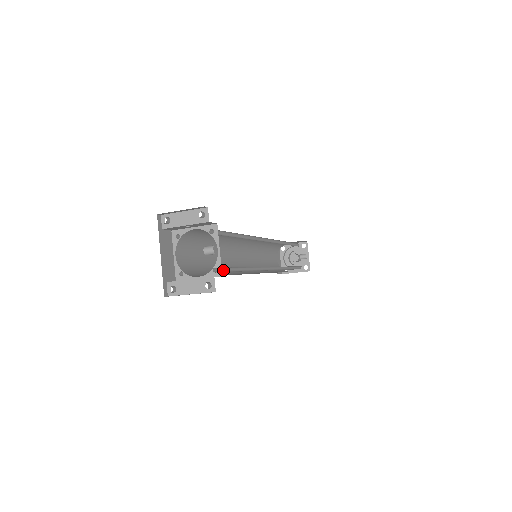
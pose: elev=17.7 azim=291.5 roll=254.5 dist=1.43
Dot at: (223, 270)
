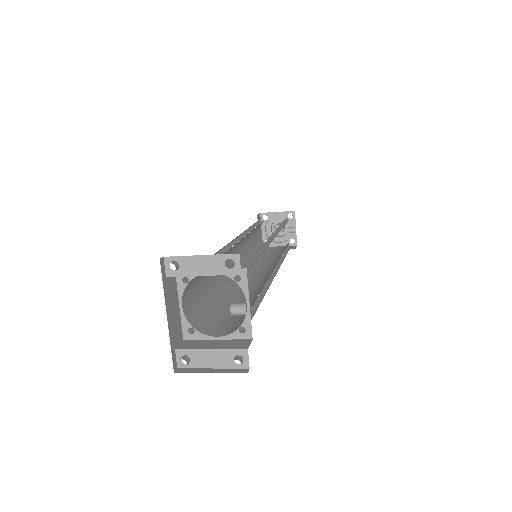
Dot at: occluded
